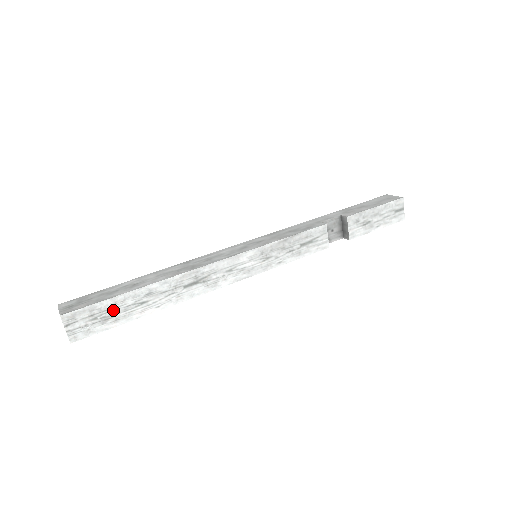
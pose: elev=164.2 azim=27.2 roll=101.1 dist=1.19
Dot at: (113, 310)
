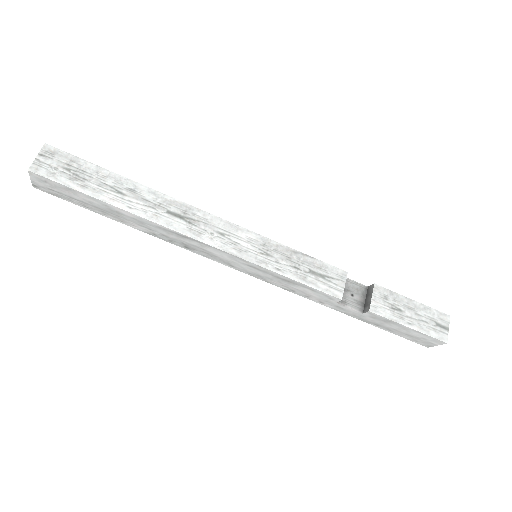
Dot at: (90, 176)
